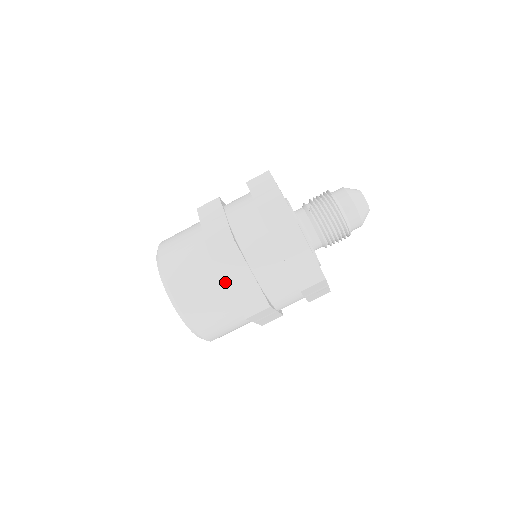
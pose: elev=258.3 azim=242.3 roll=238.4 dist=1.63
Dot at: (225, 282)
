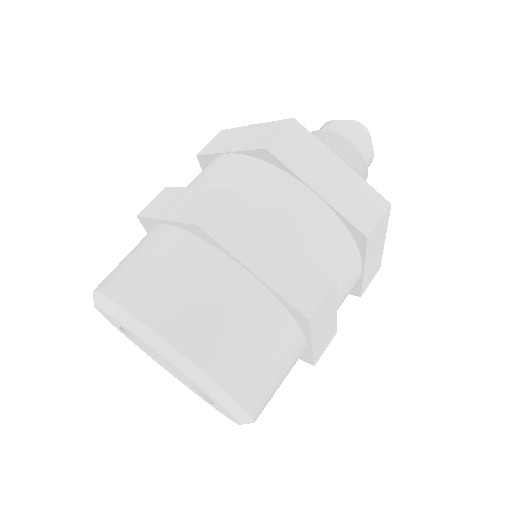
Dot at: (159, 219)
